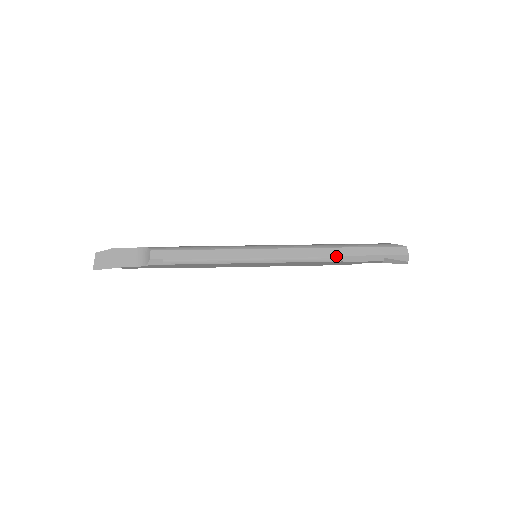
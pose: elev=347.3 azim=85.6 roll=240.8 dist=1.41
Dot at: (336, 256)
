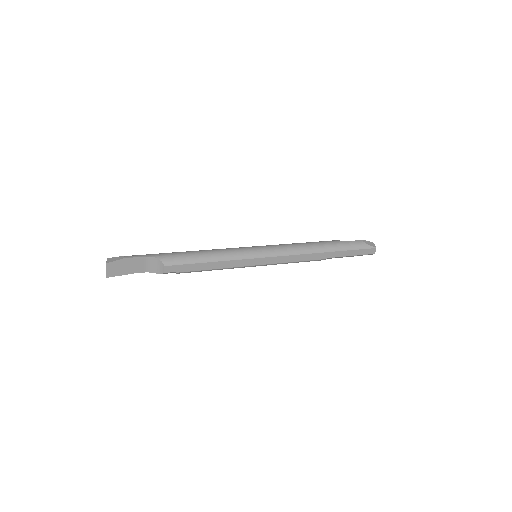
Dot at: (321, 259)
